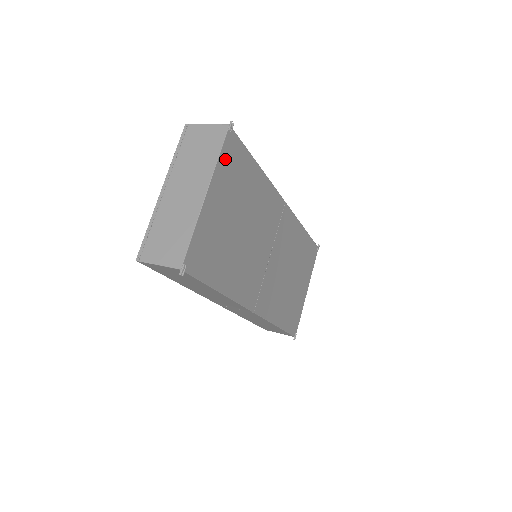
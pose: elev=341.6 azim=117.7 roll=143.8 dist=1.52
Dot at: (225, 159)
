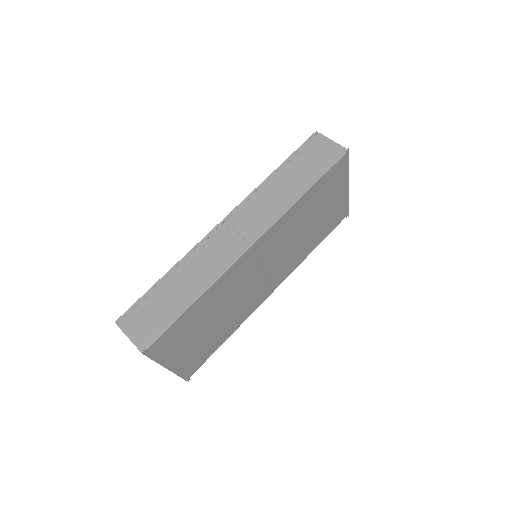
Dot at: (161, 353)
